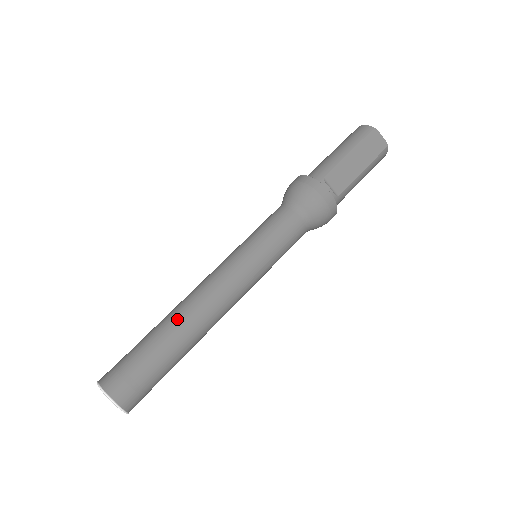
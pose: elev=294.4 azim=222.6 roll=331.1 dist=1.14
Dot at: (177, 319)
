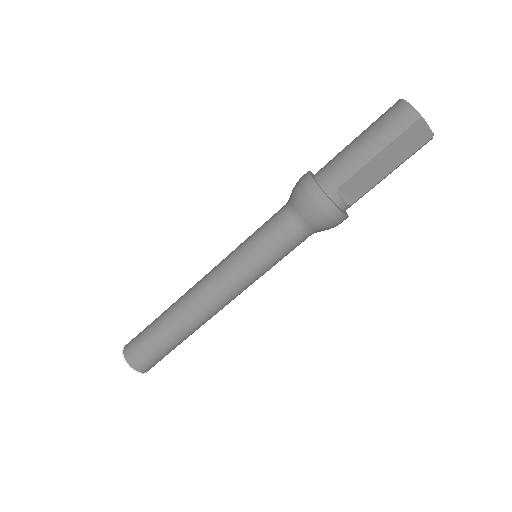
Dot at: (180, 319)
